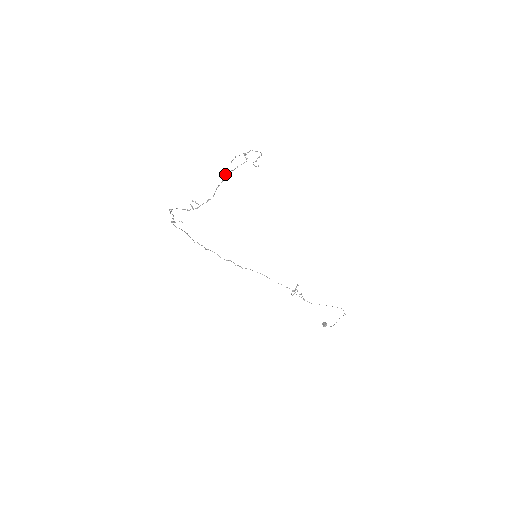
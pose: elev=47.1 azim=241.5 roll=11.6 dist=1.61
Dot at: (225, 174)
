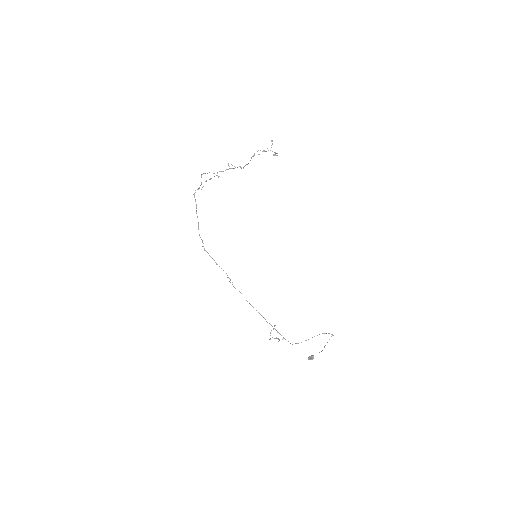
Dot at: (250, 160)
